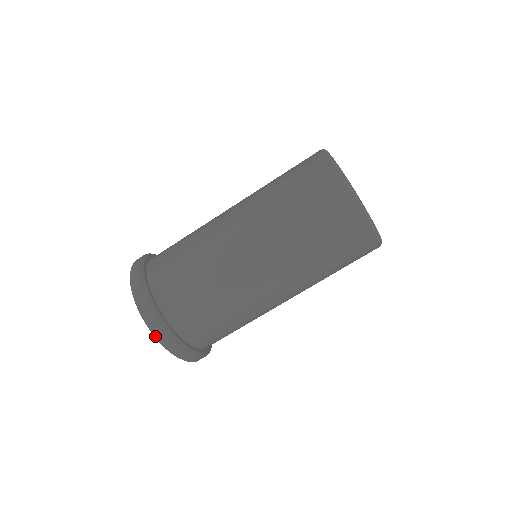
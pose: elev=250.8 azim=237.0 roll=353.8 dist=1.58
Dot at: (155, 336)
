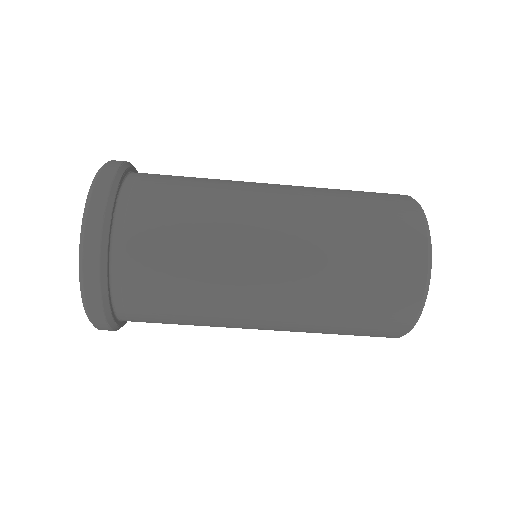
Dot at: occluded
